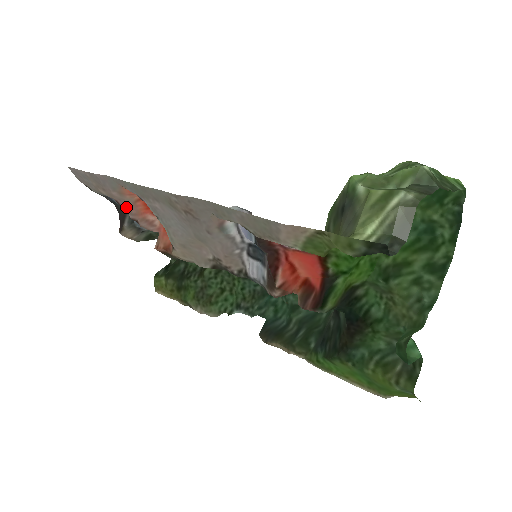
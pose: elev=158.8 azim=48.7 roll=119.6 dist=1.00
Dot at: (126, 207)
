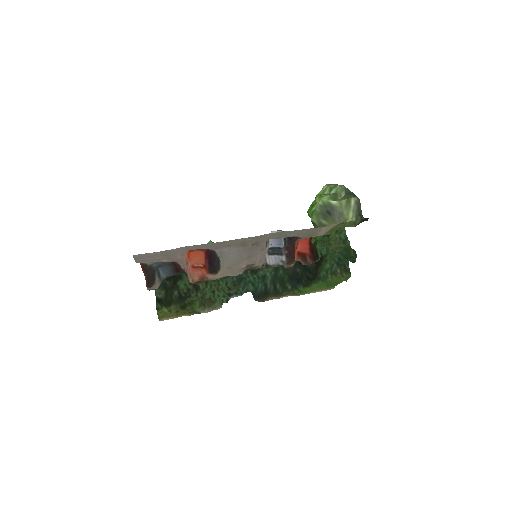
Dot at: (182, 263)
